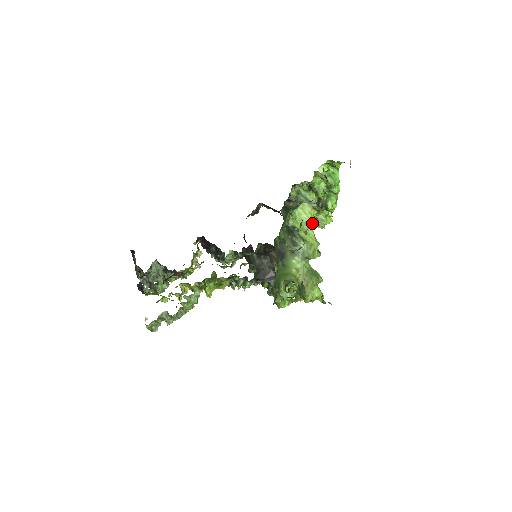
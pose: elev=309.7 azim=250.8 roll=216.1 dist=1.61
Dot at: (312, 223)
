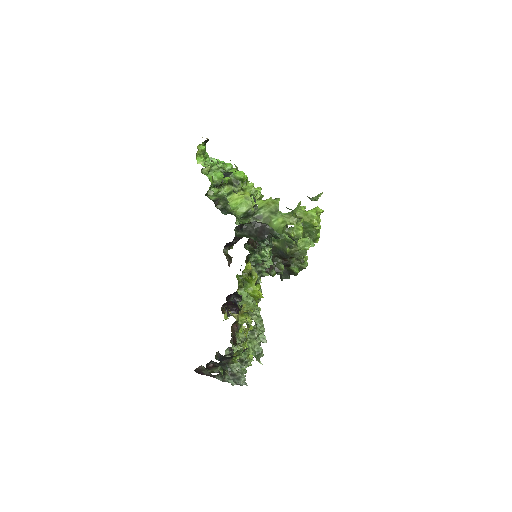
Dot at: (248, 195)
